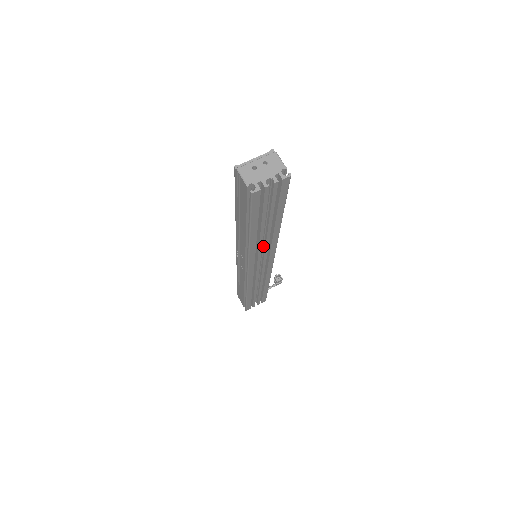
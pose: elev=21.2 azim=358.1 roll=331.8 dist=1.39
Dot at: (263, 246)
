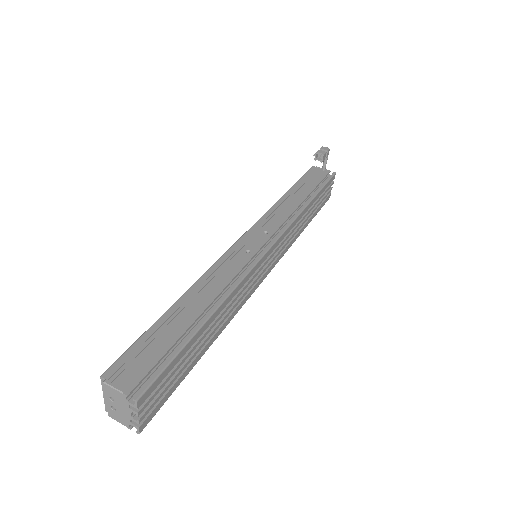
Dot at: occluded
